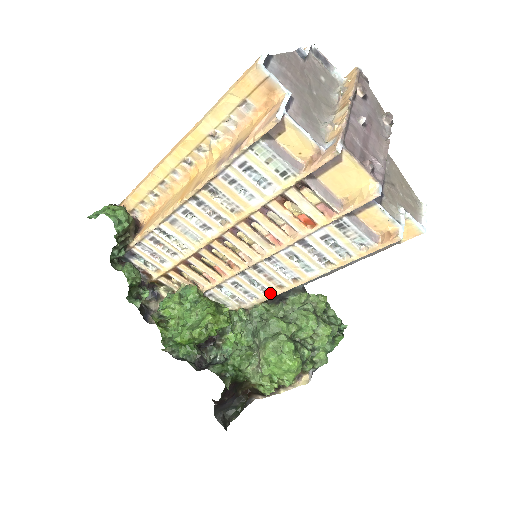
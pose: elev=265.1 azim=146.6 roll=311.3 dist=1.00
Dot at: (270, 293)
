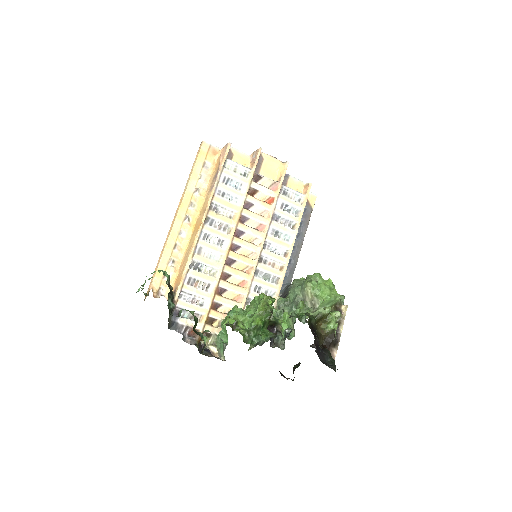
Dot at: (279, 280)
